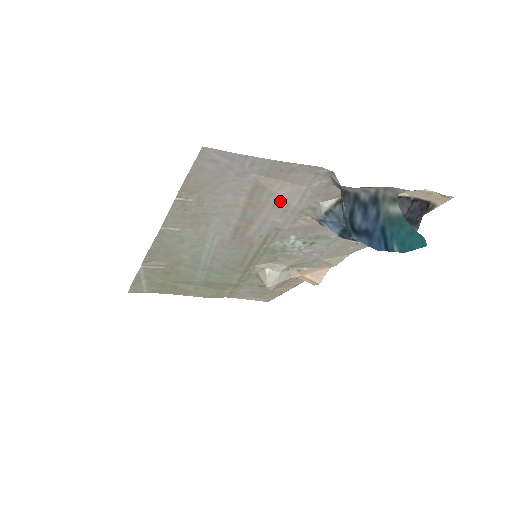
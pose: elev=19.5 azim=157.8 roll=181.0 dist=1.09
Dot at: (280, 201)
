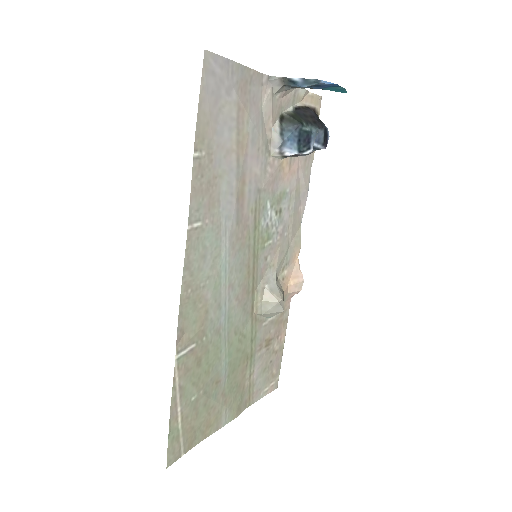
Dot at: (254, 132)
